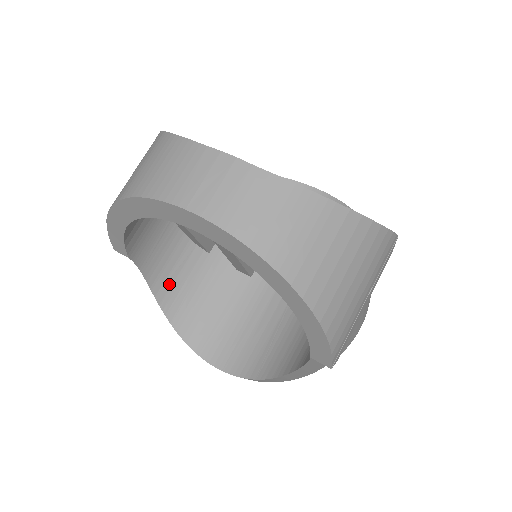
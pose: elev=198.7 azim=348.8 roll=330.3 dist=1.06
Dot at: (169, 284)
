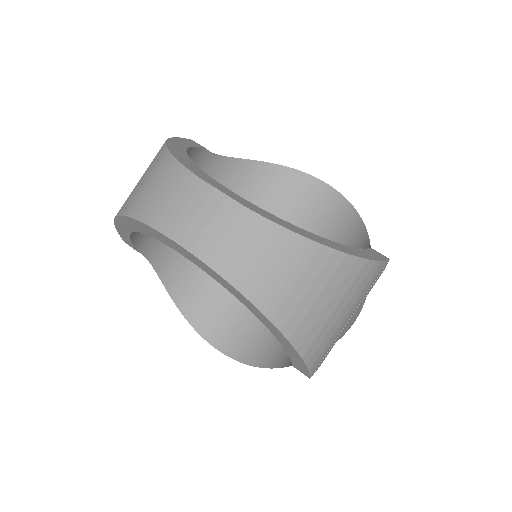
Dot at: (176, 270)
